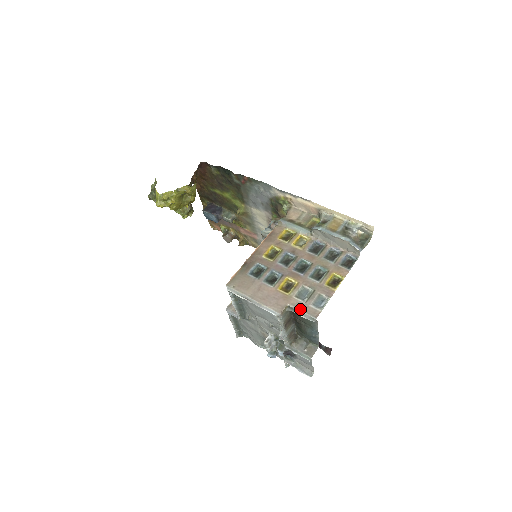
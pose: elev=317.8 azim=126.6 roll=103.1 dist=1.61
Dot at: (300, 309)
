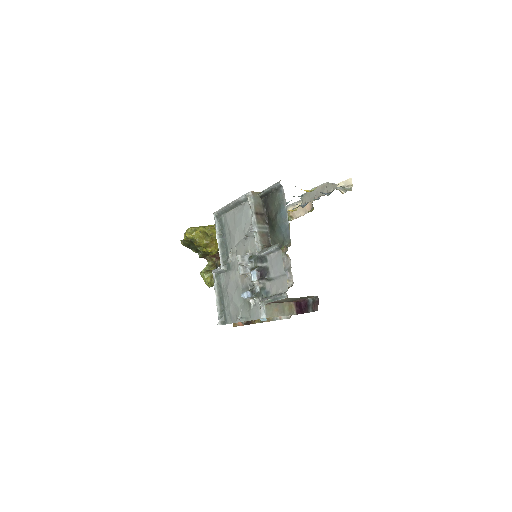
Dot at: (269, 187)
